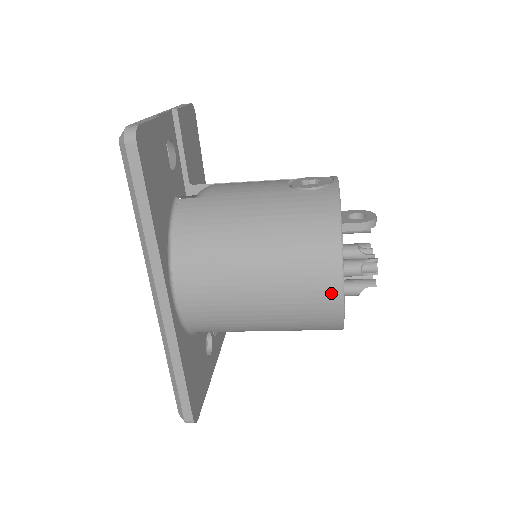
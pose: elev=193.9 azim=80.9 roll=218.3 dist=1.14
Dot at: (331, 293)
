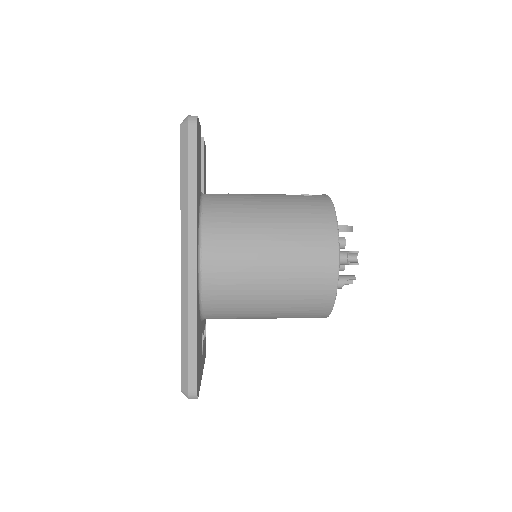
Dot at: (330, 263)
